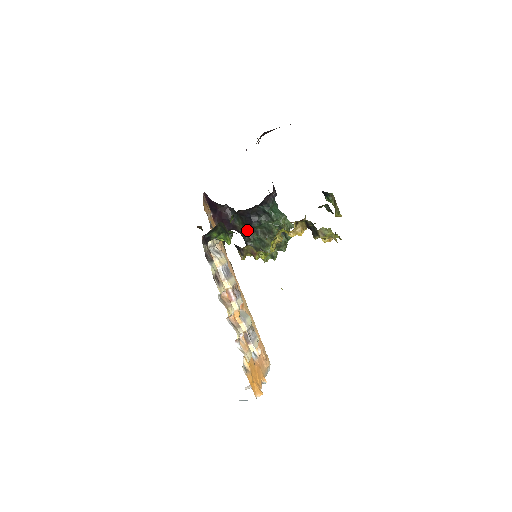
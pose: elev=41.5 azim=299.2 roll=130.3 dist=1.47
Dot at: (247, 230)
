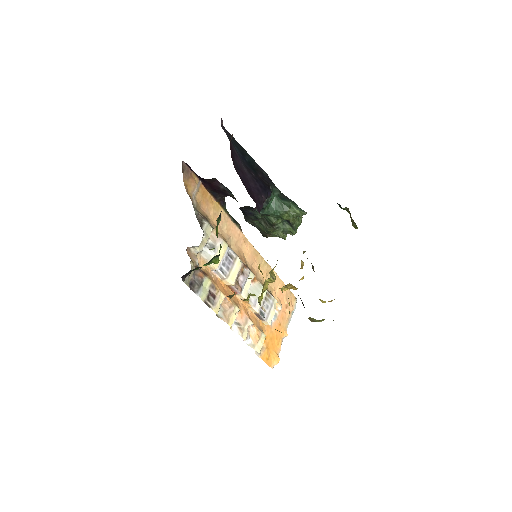
Dot at: (244, 216)
